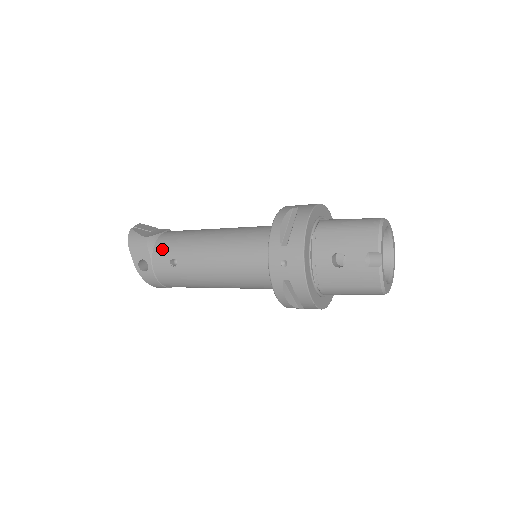
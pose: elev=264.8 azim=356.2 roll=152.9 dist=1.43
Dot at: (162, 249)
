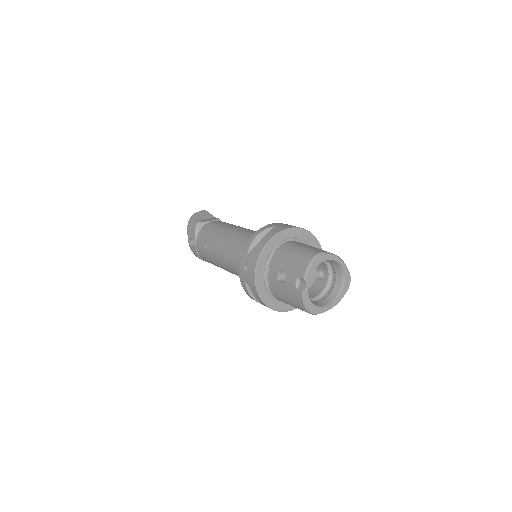
Dot at: (202, 234)
